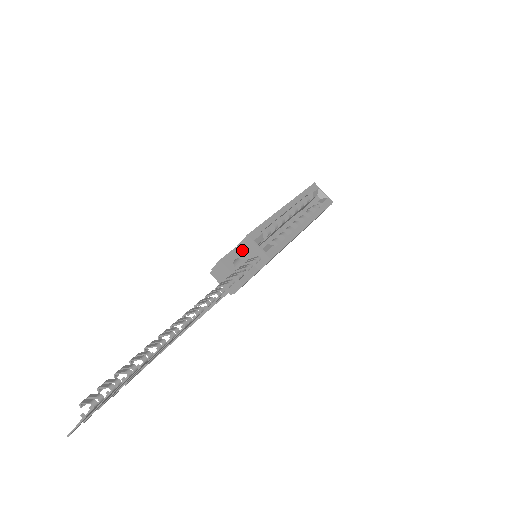
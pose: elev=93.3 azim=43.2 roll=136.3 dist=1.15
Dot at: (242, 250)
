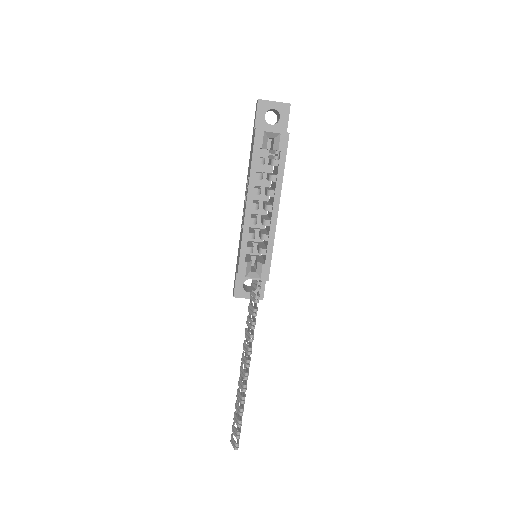
Dot at: occluded
